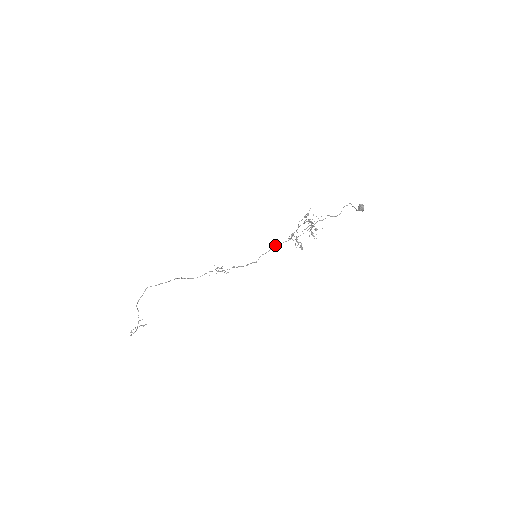
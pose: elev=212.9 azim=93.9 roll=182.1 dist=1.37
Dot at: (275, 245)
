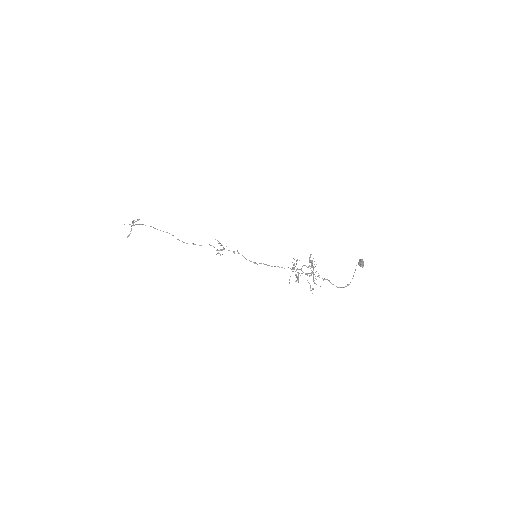
Dot at: occluded
